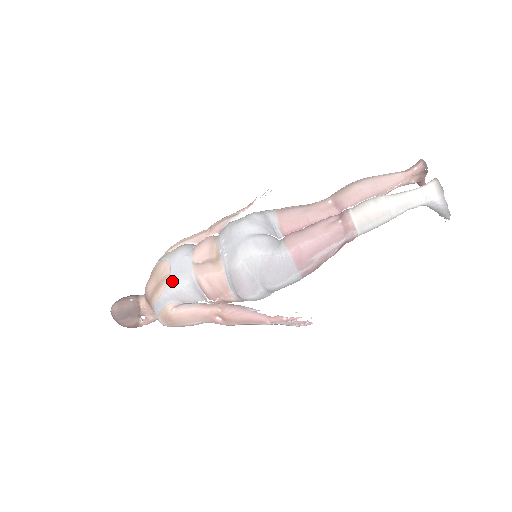
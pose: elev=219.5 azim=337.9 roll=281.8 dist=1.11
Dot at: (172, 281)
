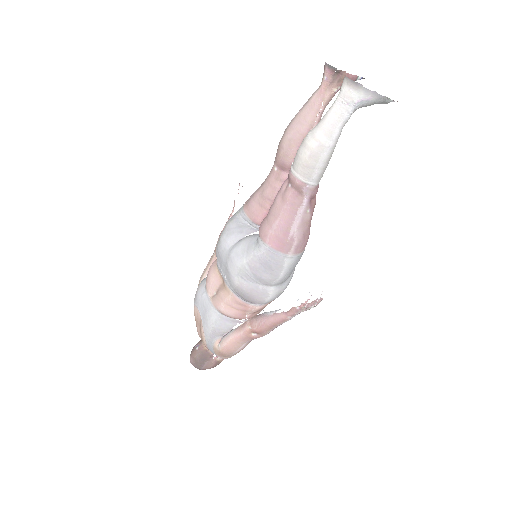
Dot at: (204, 323)
